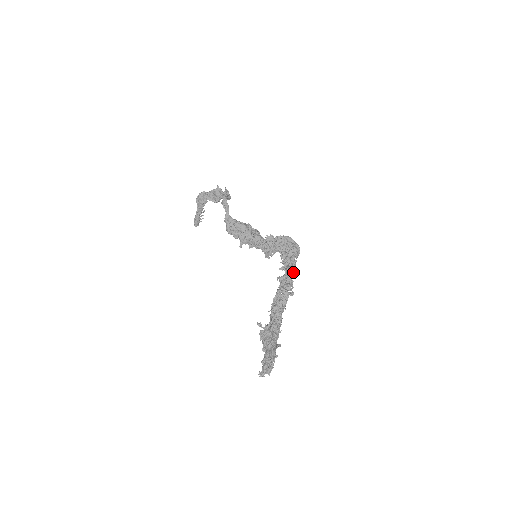
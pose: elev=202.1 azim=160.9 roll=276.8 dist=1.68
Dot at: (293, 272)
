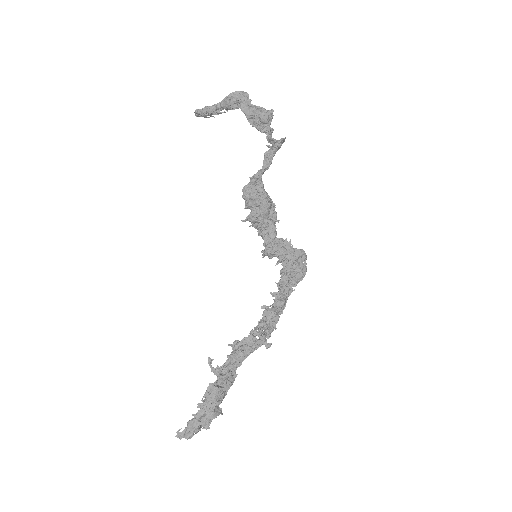
Dot at: (283, 309)
